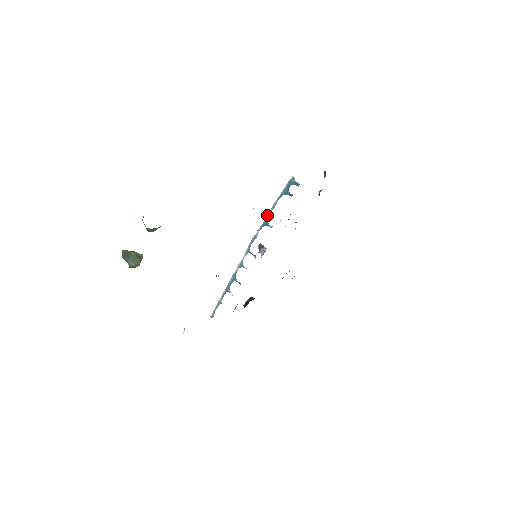
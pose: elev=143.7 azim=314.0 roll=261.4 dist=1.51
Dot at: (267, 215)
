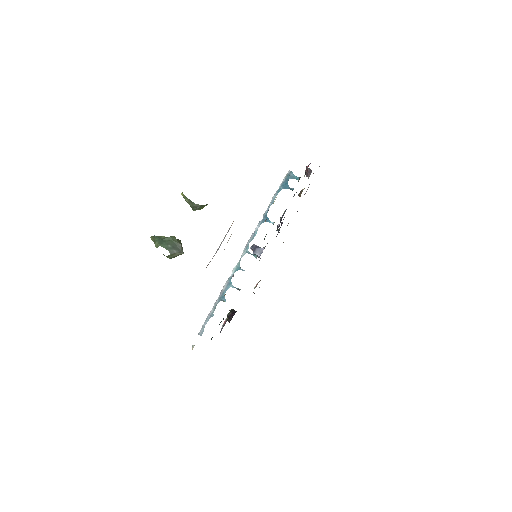
Dot at: (266, 211)
